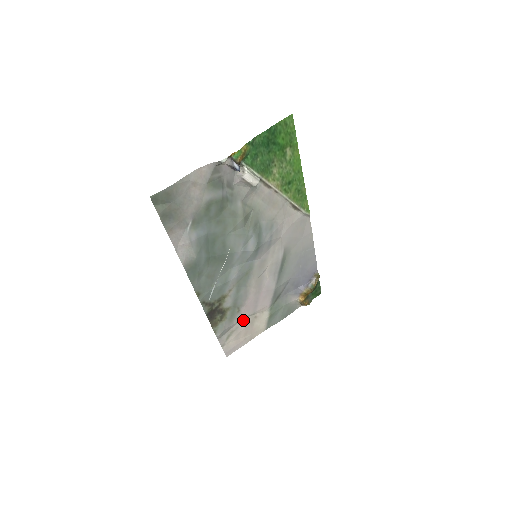
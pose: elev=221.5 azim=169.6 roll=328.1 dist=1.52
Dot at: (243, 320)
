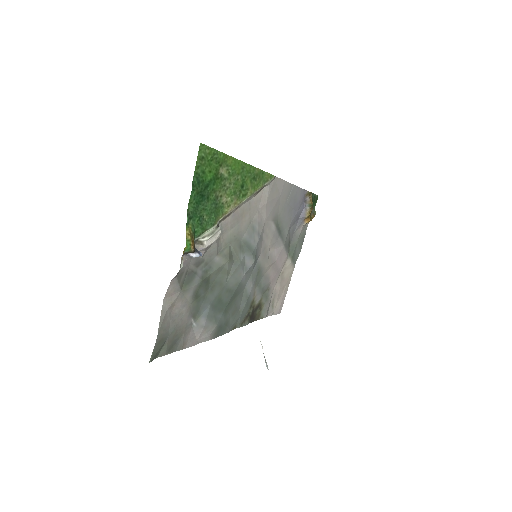
Dot at: (275, 287)
